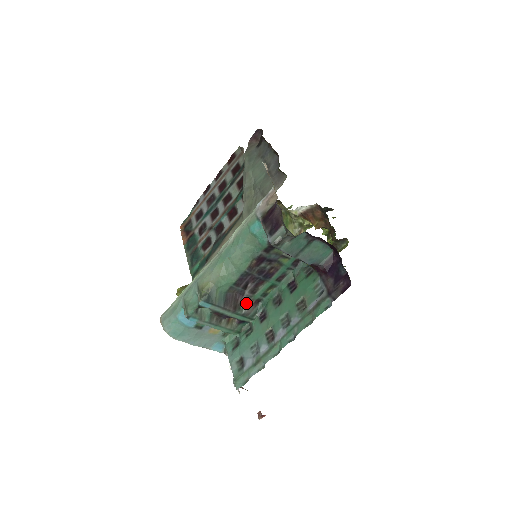
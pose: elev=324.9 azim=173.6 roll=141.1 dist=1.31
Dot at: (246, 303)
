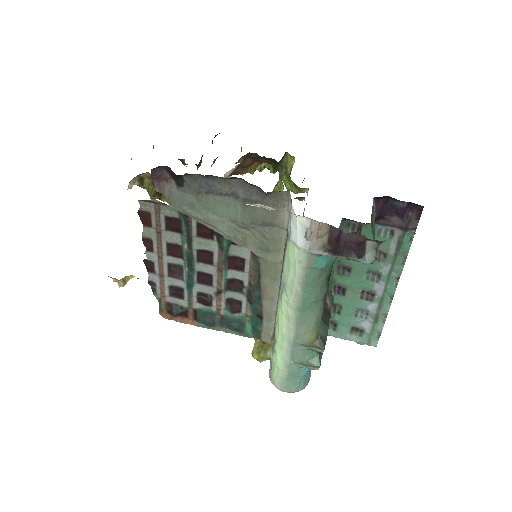
Dot at: (327, 301)
